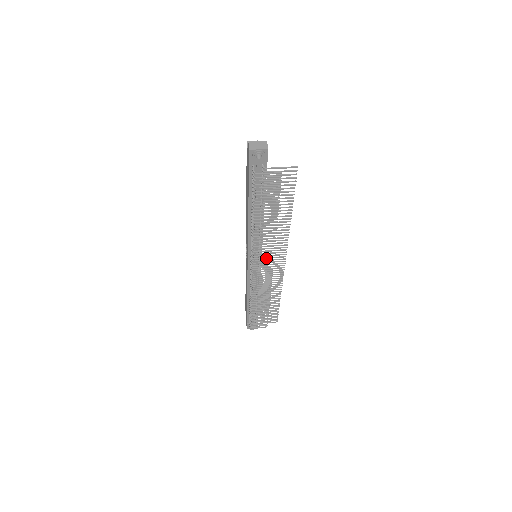
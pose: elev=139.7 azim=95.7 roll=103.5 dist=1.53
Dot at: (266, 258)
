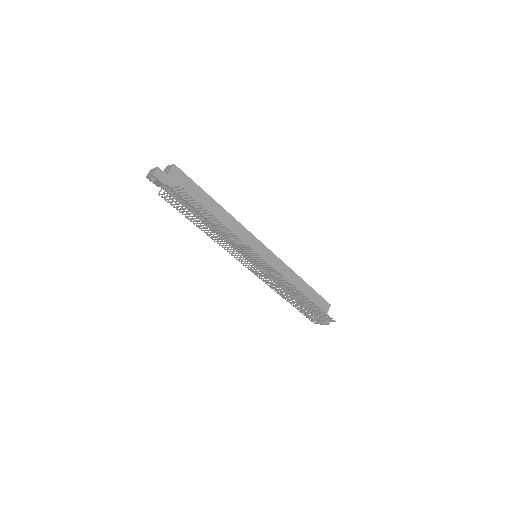
Dot at: occluded
